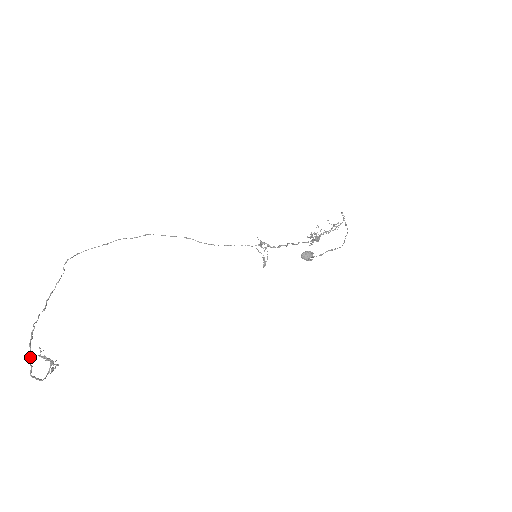
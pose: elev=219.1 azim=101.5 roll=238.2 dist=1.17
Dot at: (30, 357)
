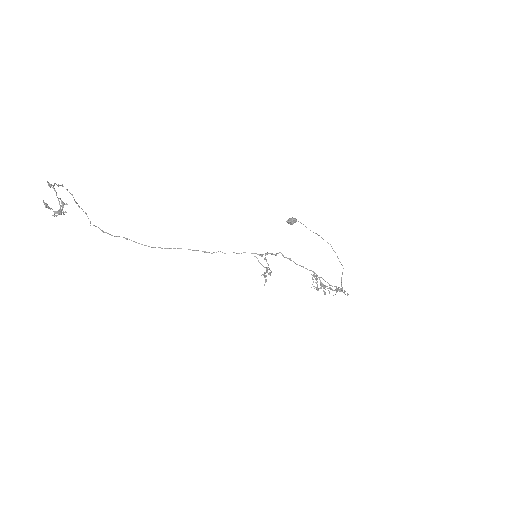
Dot at: (46, 205)
